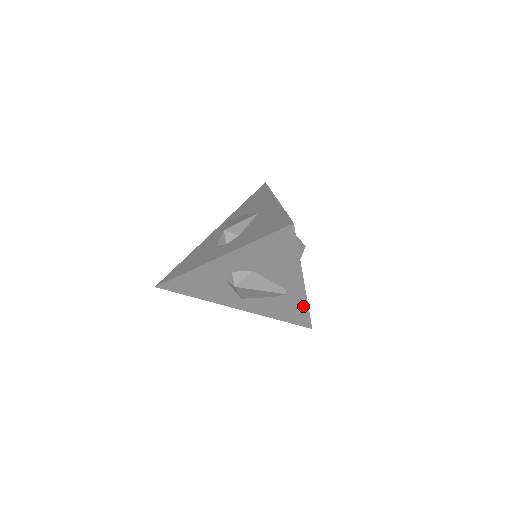
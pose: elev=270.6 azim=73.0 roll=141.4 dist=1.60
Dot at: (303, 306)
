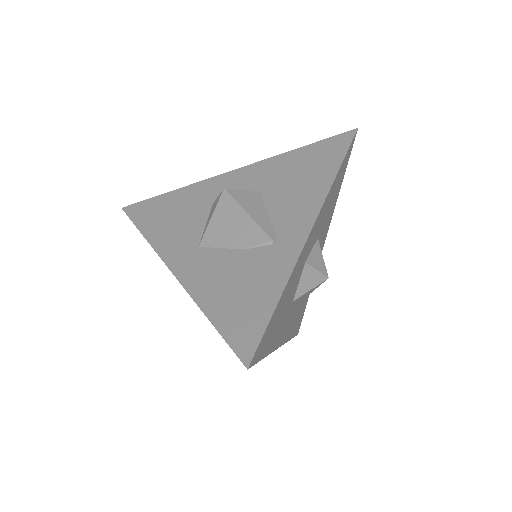
Dot at: (277, 283)
